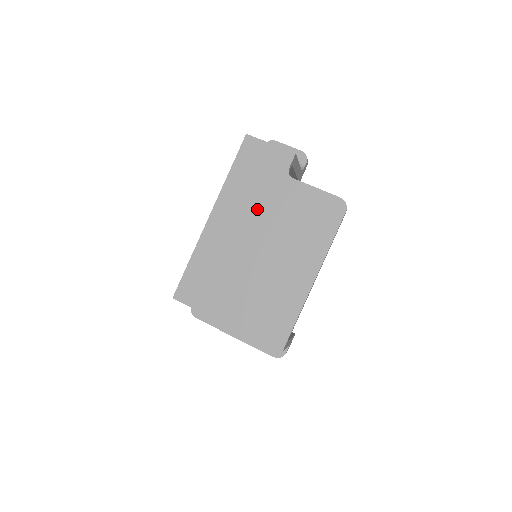
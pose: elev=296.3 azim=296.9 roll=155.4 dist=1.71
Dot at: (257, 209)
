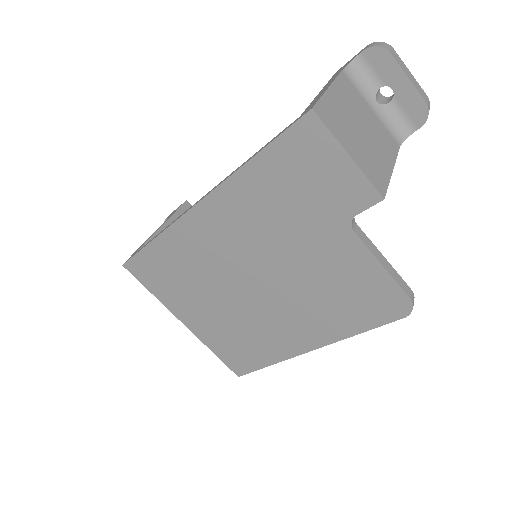
Dot at: (274, 238)
